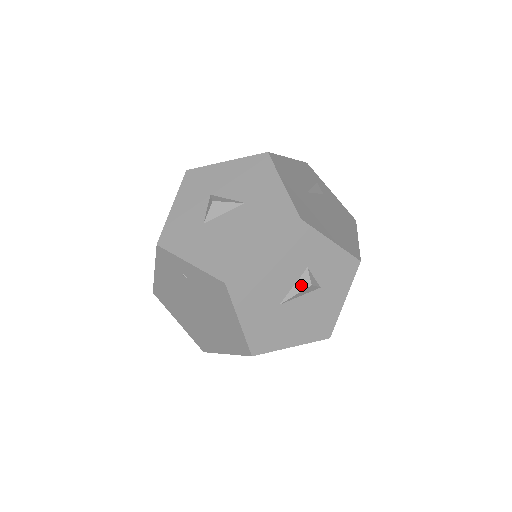
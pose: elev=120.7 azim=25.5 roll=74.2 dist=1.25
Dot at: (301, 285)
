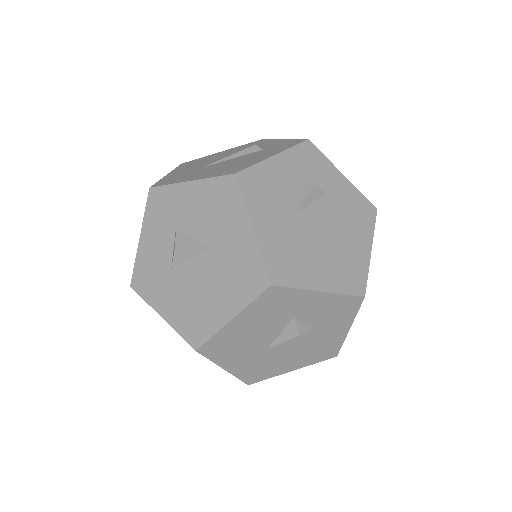
Dot at: (288, 334)
